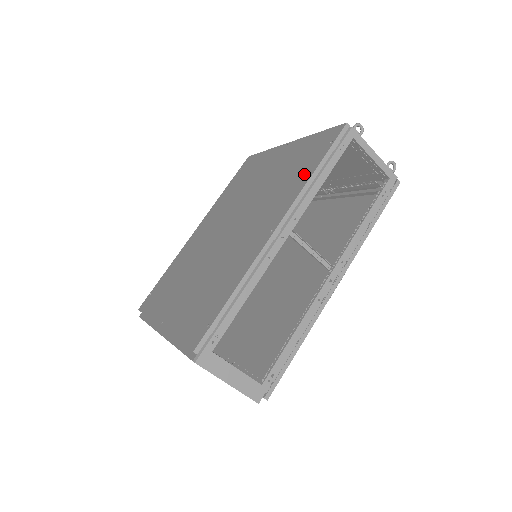
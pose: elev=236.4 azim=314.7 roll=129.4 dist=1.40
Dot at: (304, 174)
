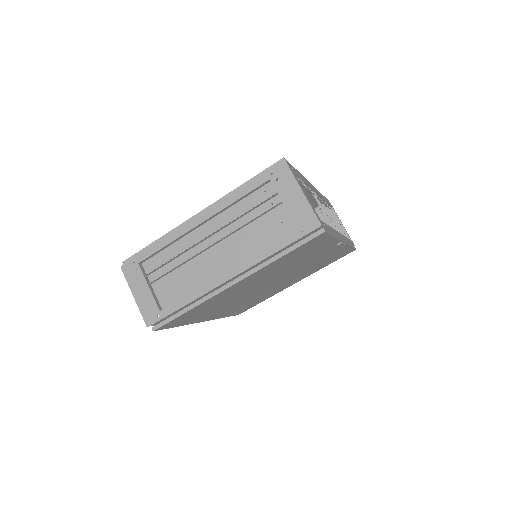
Dot at: (311, 198)
